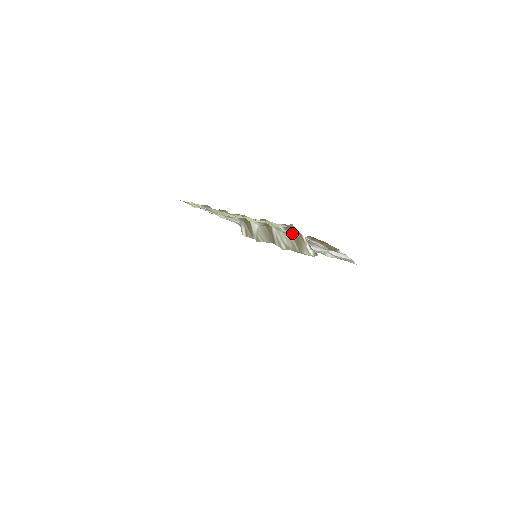
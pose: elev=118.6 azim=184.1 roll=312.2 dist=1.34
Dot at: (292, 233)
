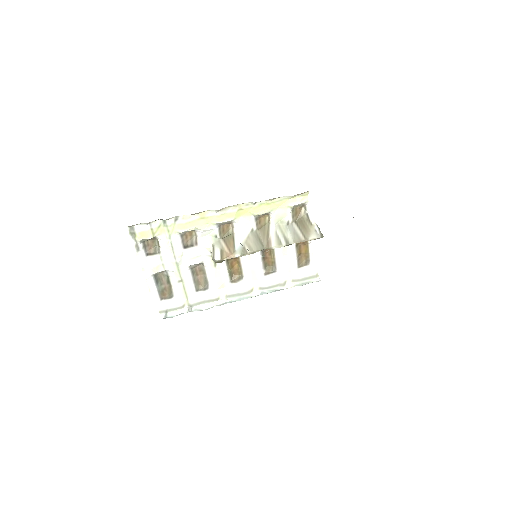
Dot at: (297, 222)
